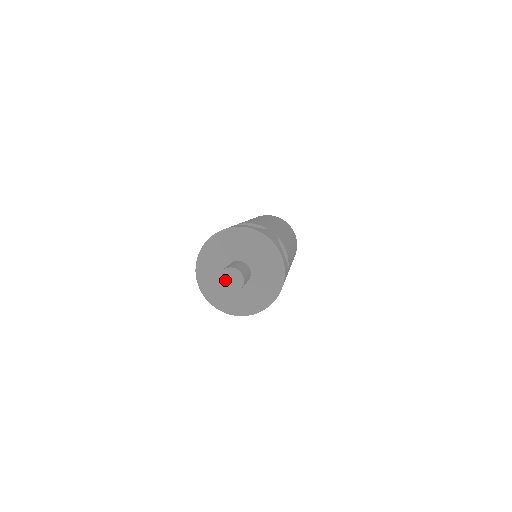
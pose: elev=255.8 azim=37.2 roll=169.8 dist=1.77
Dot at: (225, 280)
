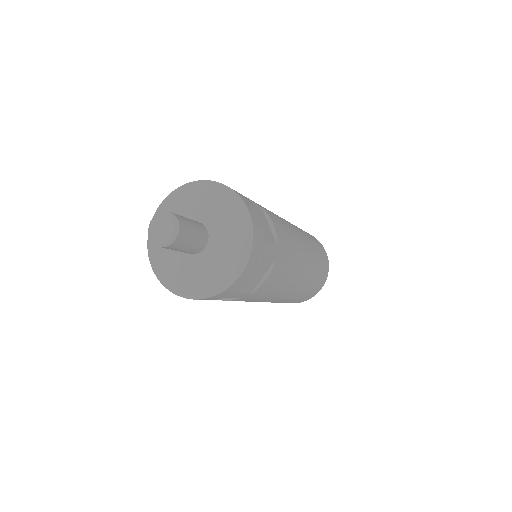
Dot at: (156, 228)
